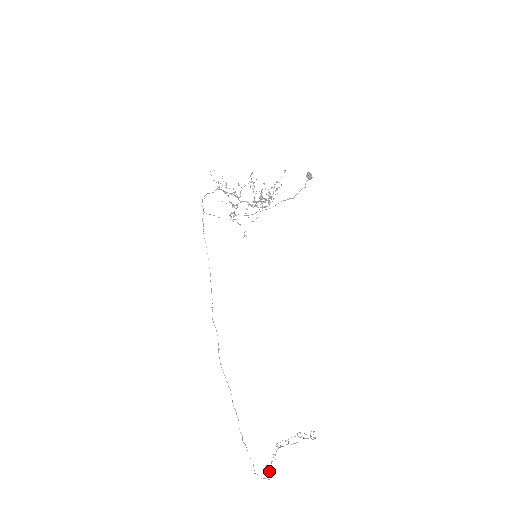
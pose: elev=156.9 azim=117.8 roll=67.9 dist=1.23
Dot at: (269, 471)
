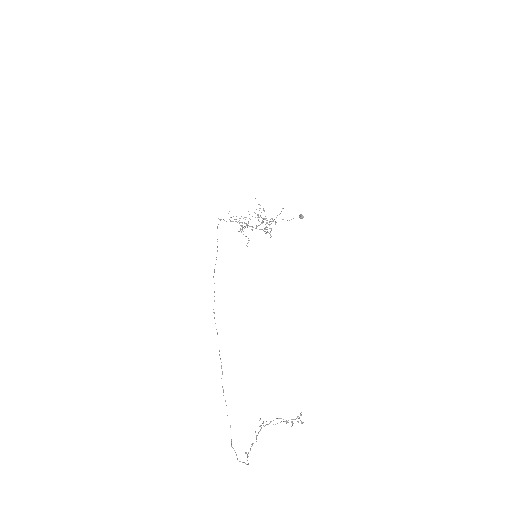
Dot at: occluded
